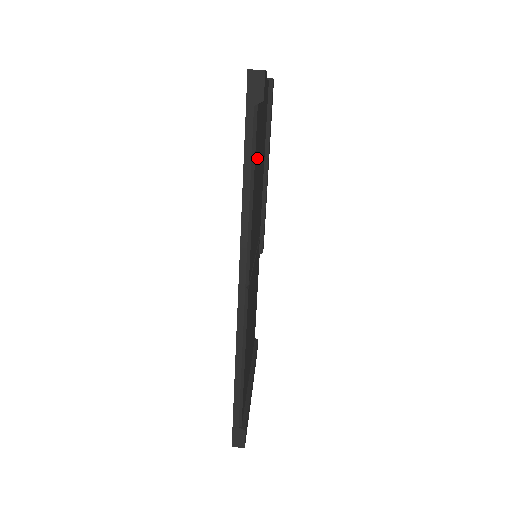
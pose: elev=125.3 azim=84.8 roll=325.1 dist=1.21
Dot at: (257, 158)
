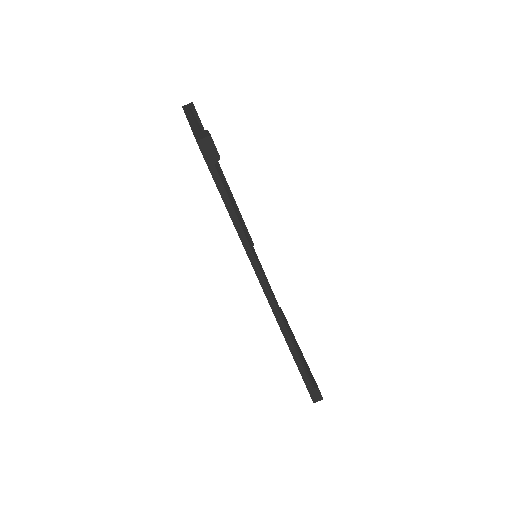
Dot at: occluded
